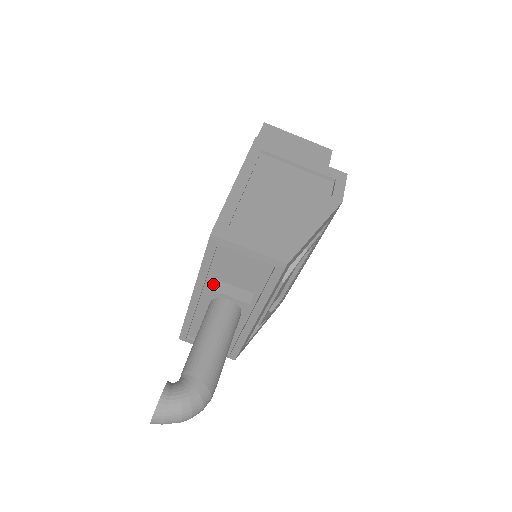
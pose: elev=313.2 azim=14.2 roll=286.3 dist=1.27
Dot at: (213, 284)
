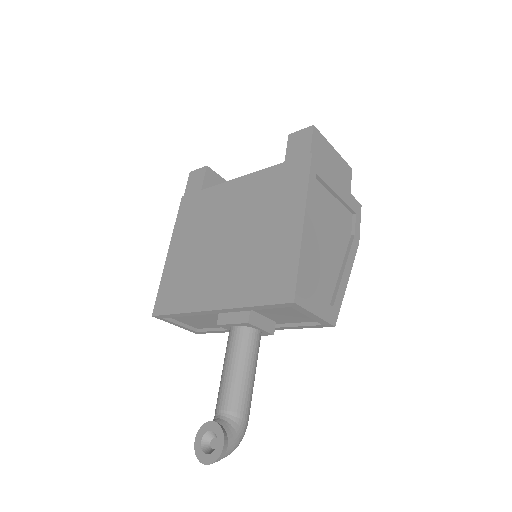
Dot at: (251, 317)
